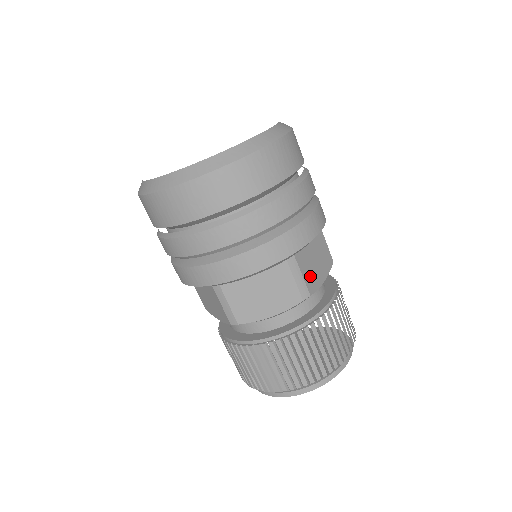
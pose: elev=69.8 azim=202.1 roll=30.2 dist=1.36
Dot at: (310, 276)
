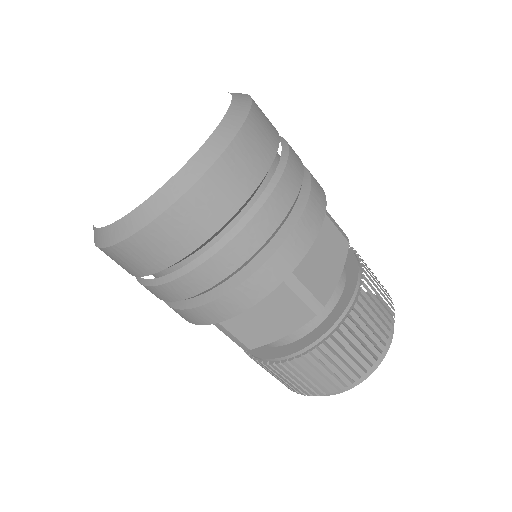
Dot at: occluded
